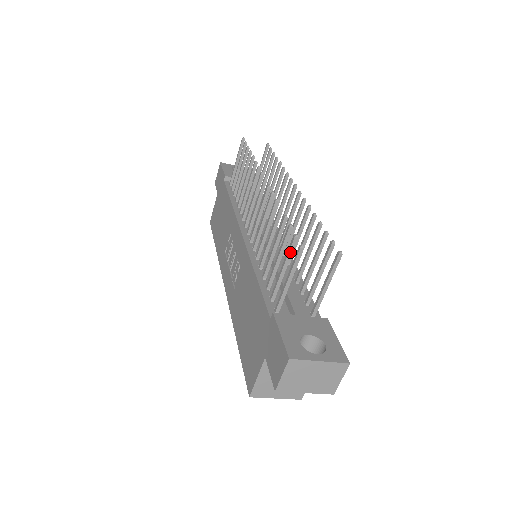
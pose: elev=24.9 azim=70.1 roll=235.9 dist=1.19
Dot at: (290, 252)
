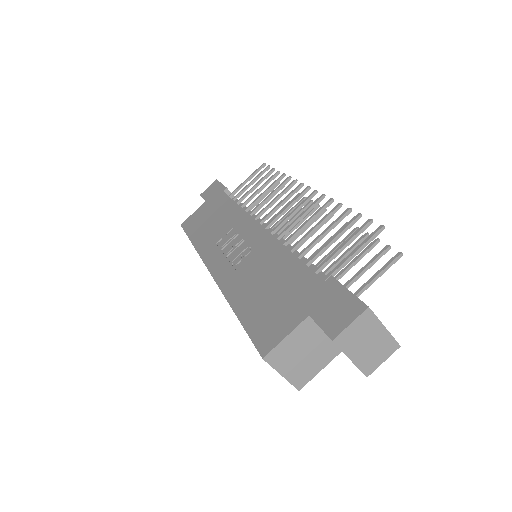
Dot at: (359, 233)
